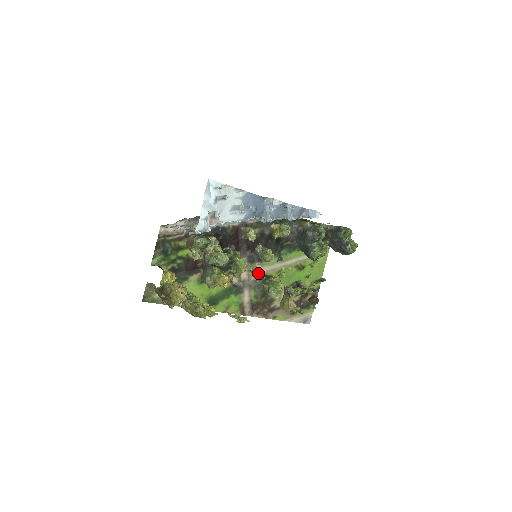
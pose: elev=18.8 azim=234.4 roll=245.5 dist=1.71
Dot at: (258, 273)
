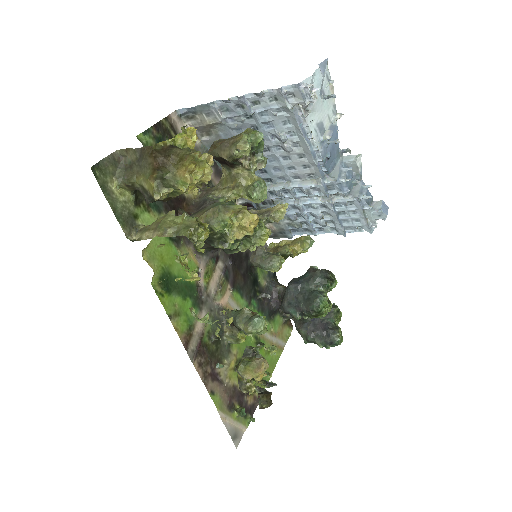
Dot at: (224, 301)
